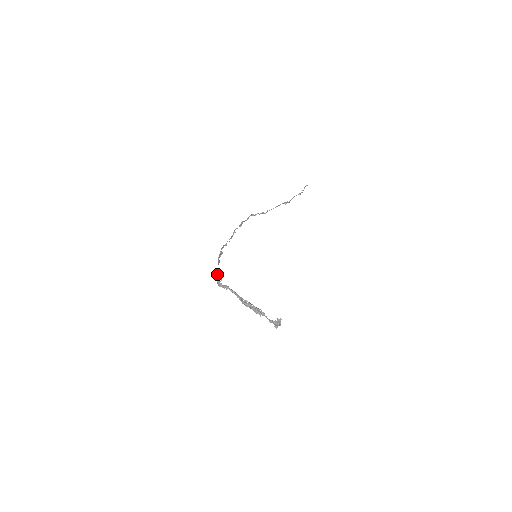
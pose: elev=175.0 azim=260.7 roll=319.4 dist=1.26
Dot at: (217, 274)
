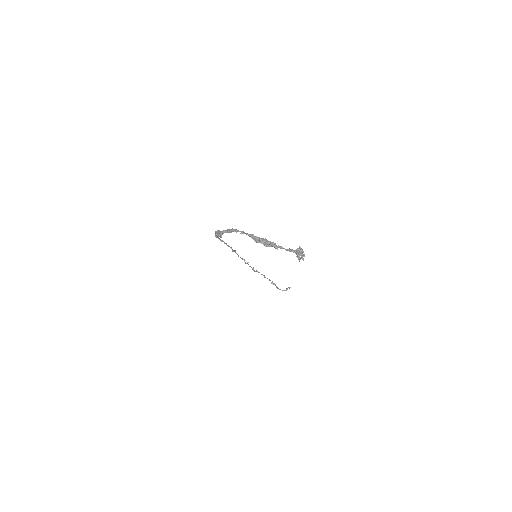
Dot at: occluded
